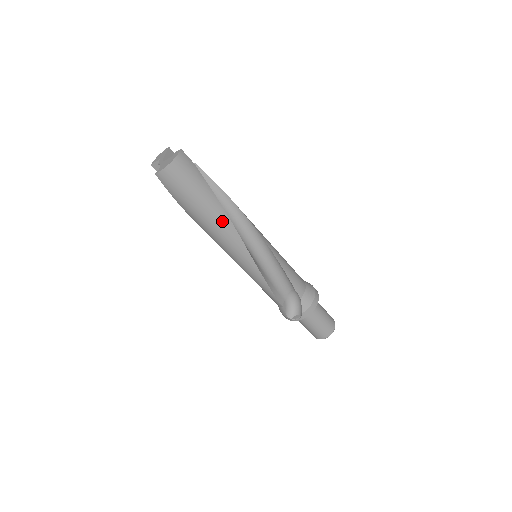
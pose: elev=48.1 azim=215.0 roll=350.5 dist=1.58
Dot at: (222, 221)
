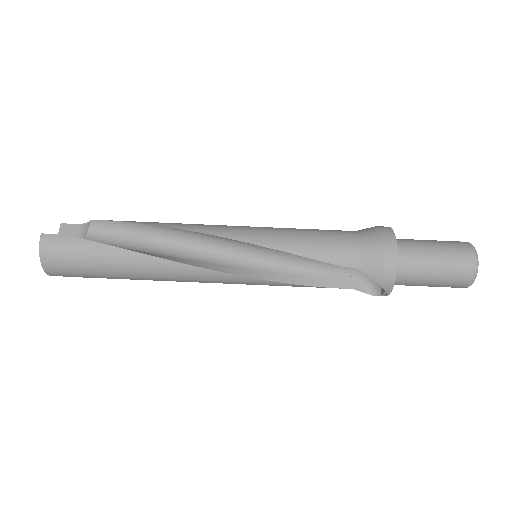
Dot at: (153, 267)
